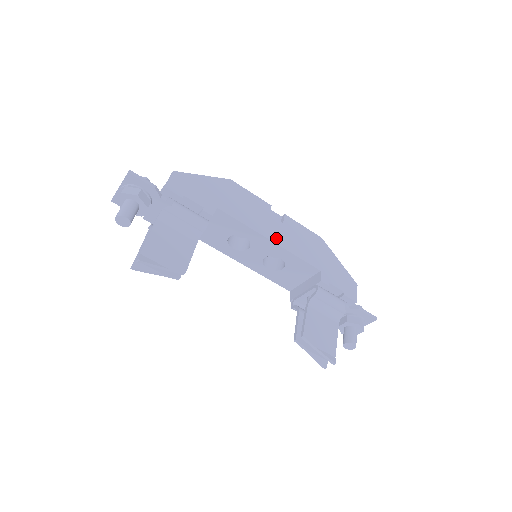
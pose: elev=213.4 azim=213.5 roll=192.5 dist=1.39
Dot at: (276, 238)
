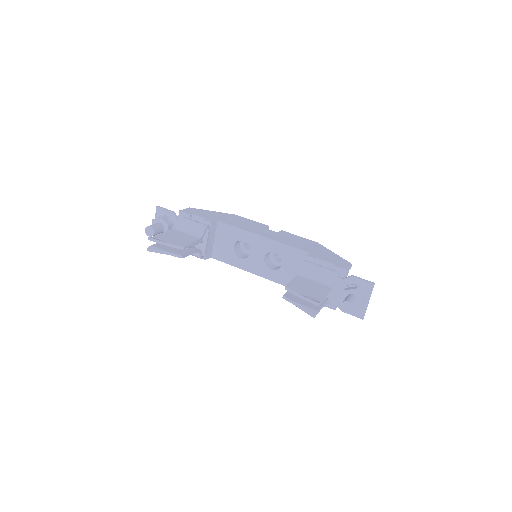
Dot at: (267, 236)
